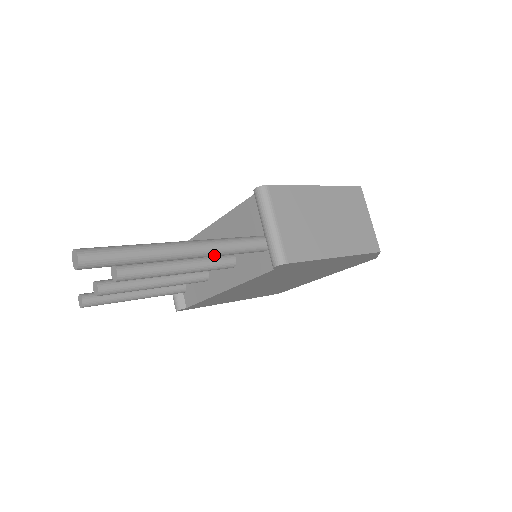
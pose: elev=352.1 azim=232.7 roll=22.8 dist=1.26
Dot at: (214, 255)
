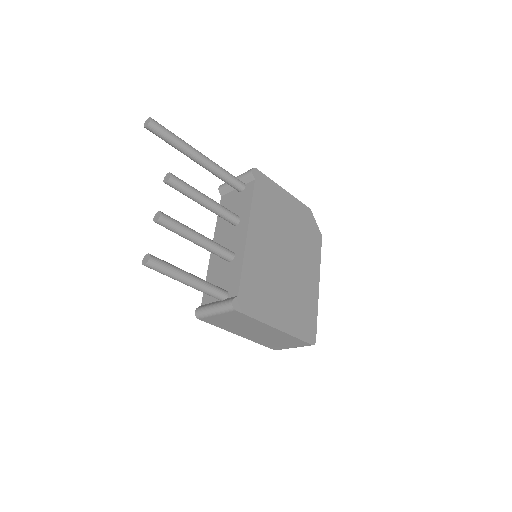
Dot at: (216, 165)
